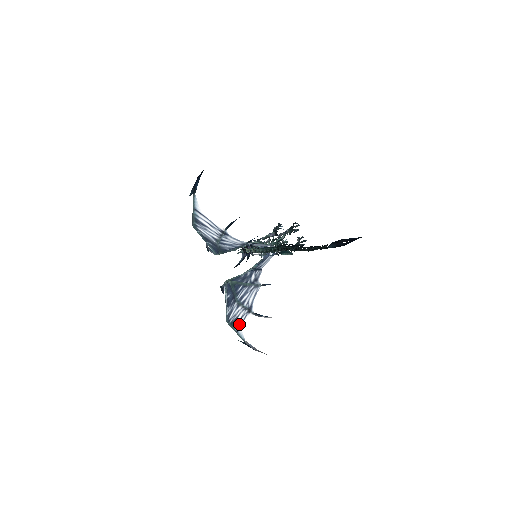
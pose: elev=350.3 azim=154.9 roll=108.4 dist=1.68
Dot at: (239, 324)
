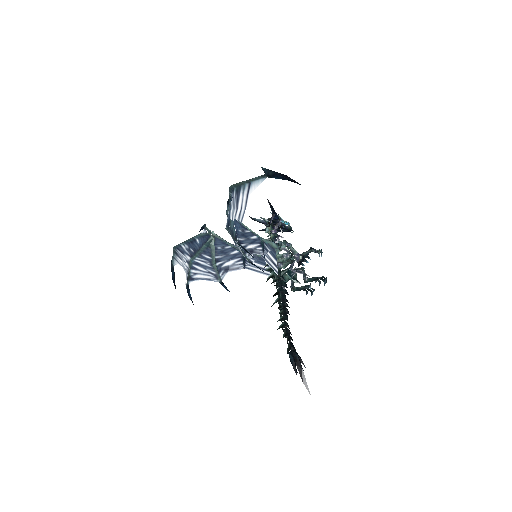
Dot at: (179, 261)
